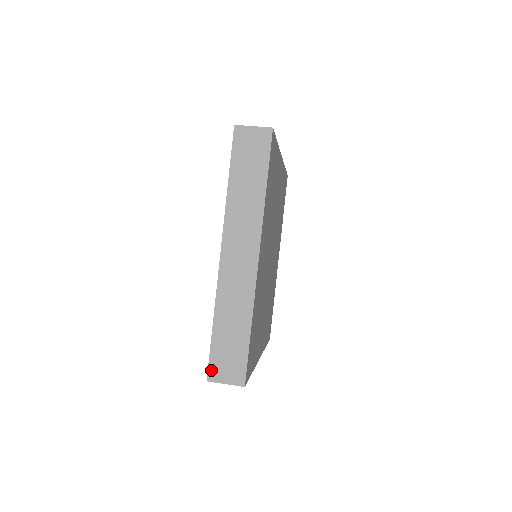
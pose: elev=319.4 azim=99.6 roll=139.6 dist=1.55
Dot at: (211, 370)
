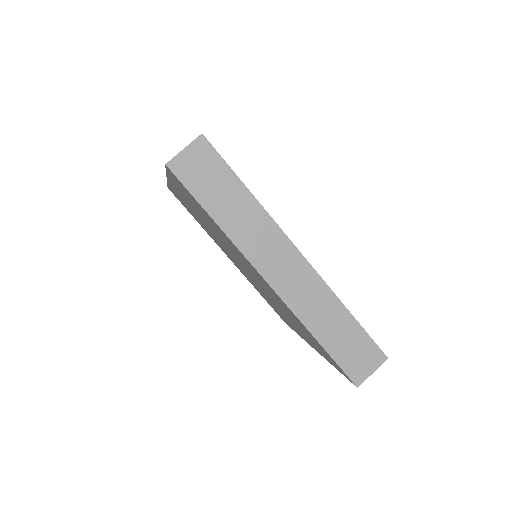
Dot at: (352, 376)
